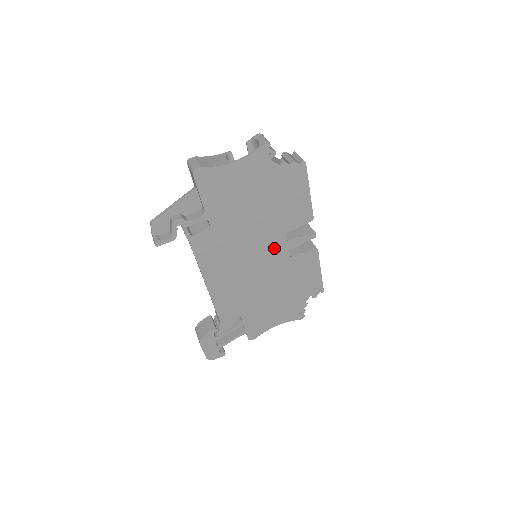
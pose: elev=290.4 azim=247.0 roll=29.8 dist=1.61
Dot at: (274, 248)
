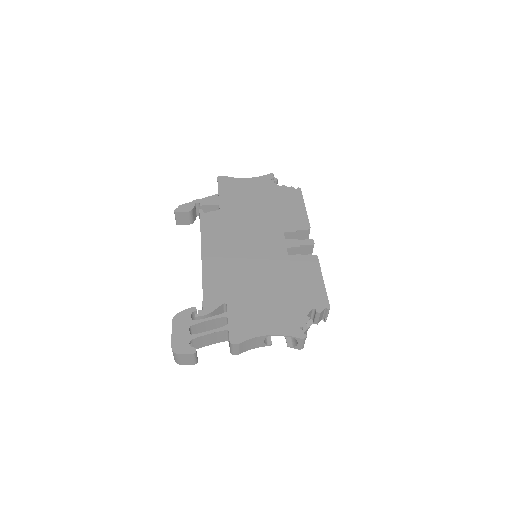
Dot at: (272, 242)
